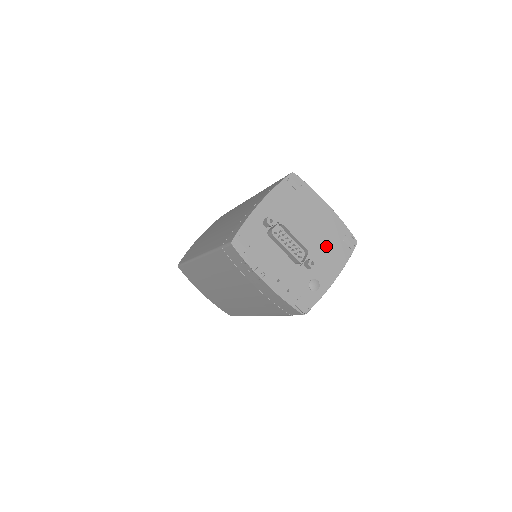
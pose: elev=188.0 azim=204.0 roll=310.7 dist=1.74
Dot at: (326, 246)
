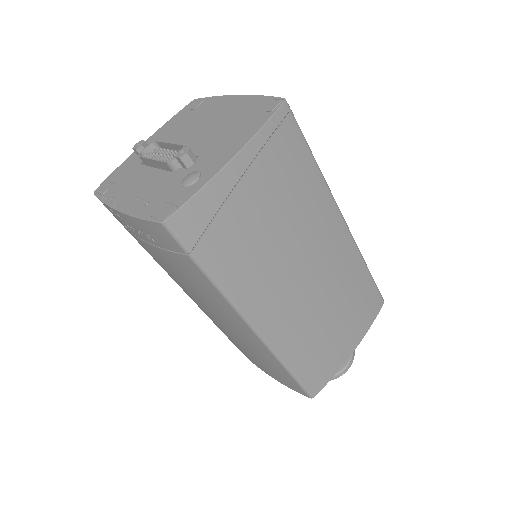
Dot at: (225, 131)
